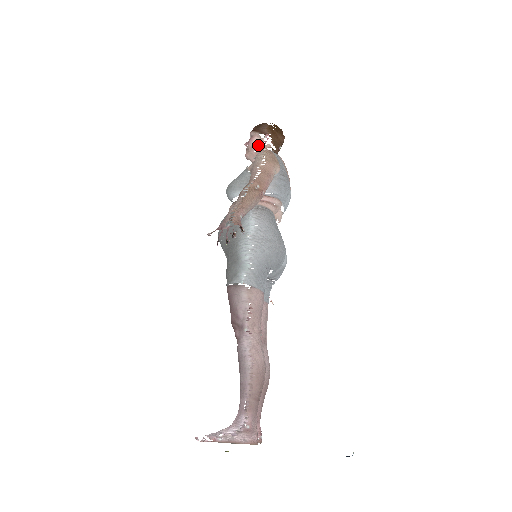
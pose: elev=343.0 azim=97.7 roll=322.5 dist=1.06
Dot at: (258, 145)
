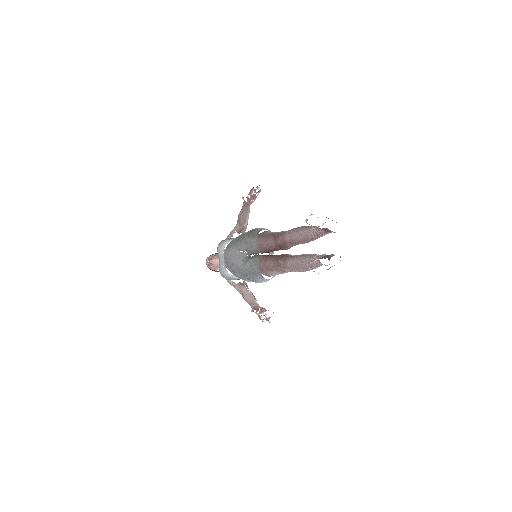
Dot at: (217, 255)
